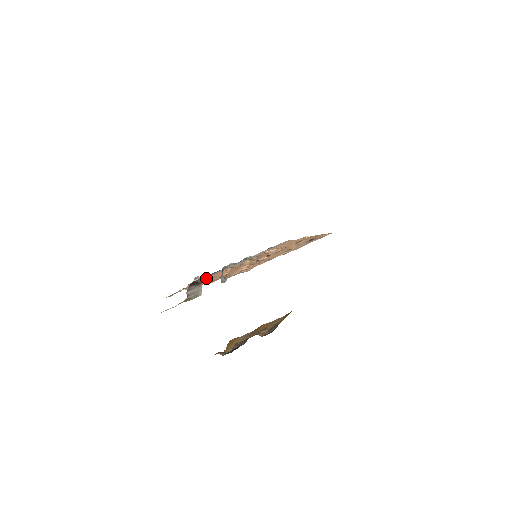
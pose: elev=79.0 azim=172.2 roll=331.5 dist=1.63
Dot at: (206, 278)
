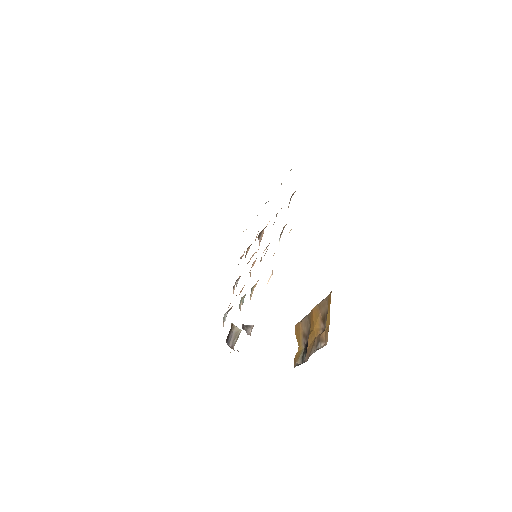
Dot at: occluded
